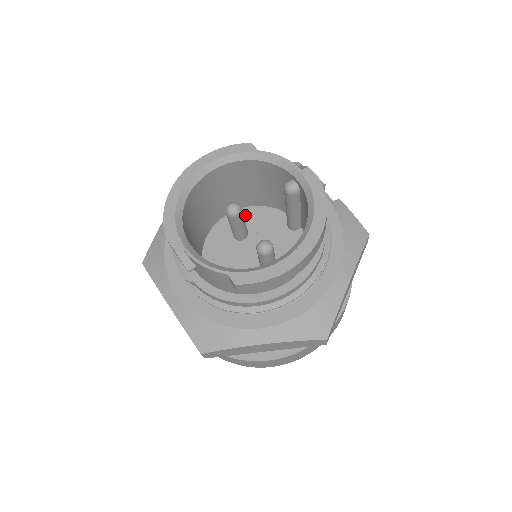
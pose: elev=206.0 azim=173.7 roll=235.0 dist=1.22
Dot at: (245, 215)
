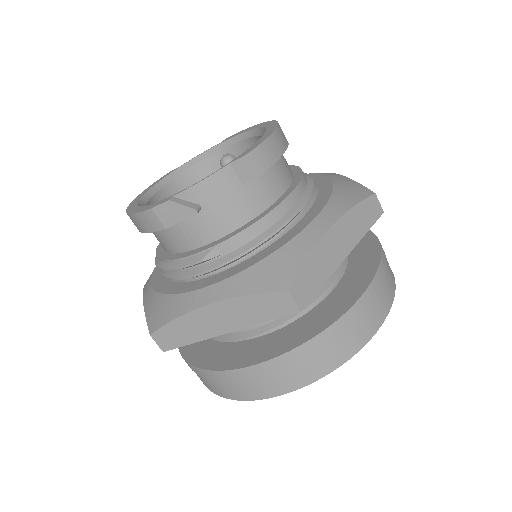
Dot at: occluded
